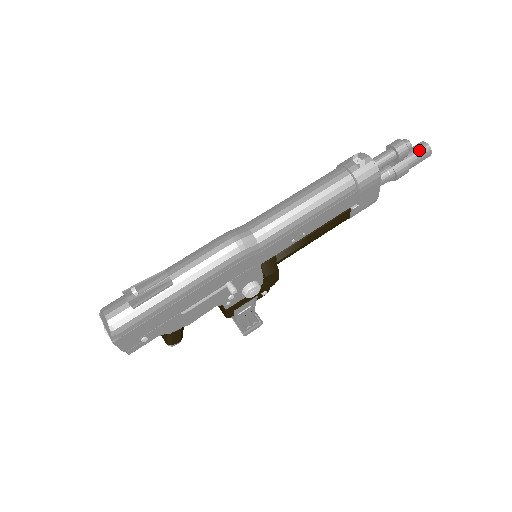
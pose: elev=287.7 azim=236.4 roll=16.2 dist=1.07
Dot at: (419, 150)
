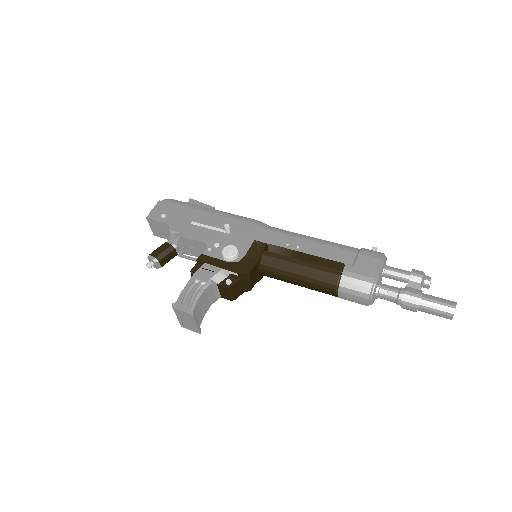
Dot at: (443, 299)
